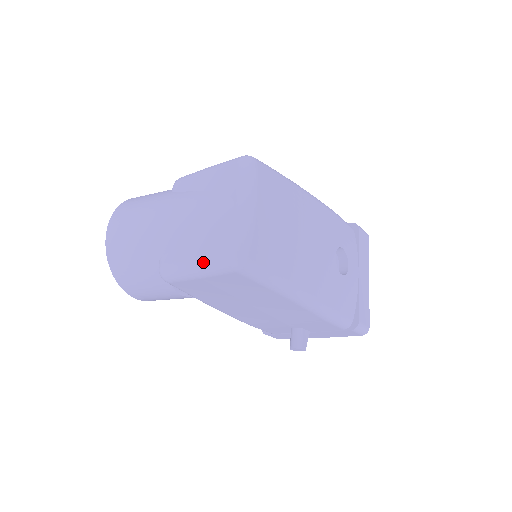
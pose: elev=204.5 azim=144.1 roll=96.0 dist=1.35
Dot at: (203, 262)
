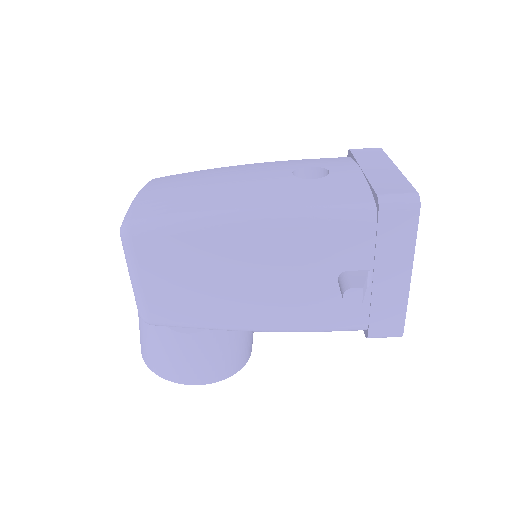
Dot at: occluded
